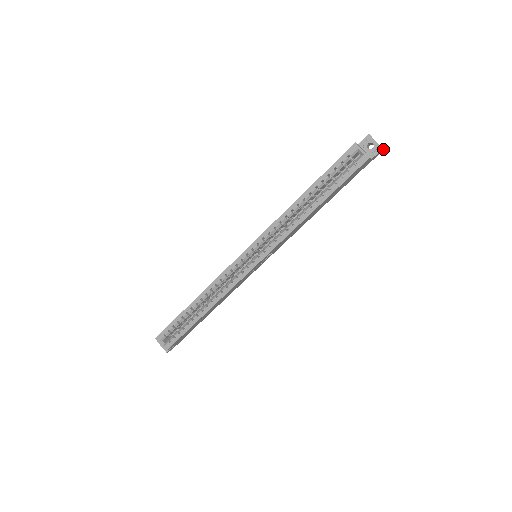
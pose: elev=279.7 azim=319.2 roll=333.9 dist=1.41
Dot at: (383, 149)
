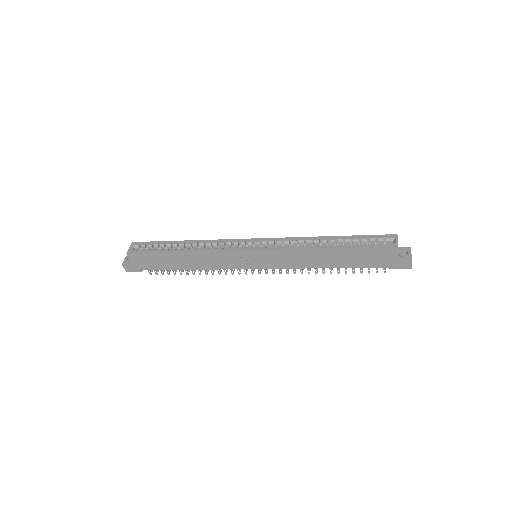
Dot at: occluded
